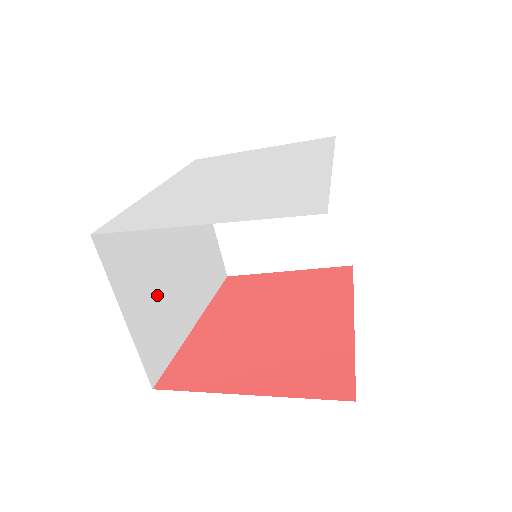
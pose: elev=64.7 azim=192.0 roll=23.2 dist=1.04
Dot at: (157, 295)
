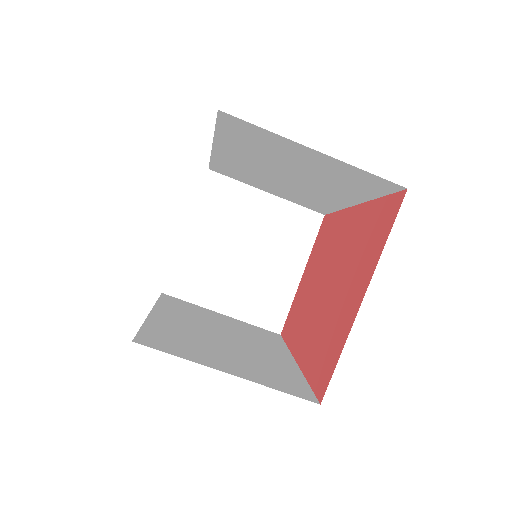
Dot at: (237, 357)
